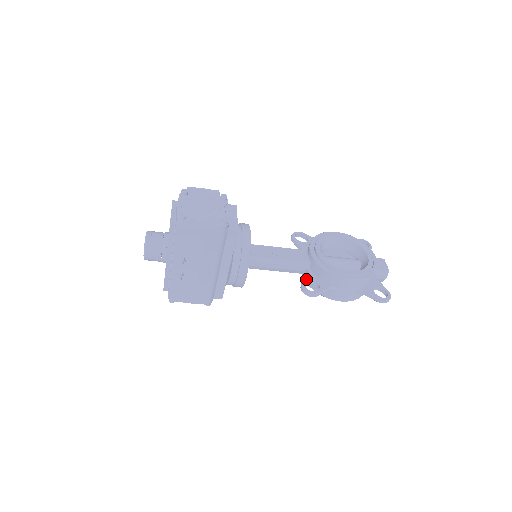
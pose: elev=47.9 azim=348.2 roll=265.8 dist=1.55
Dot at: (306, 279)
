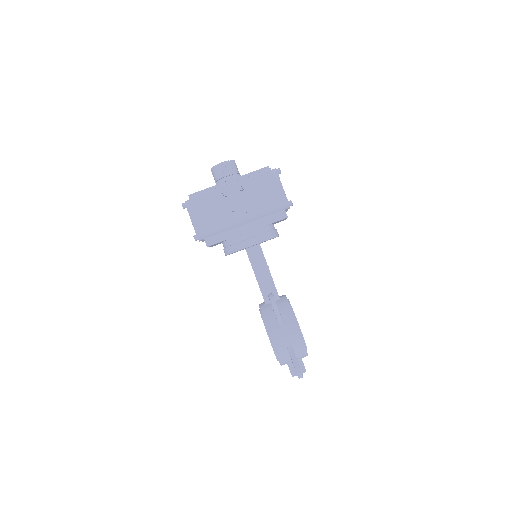
Dot at: occluded
